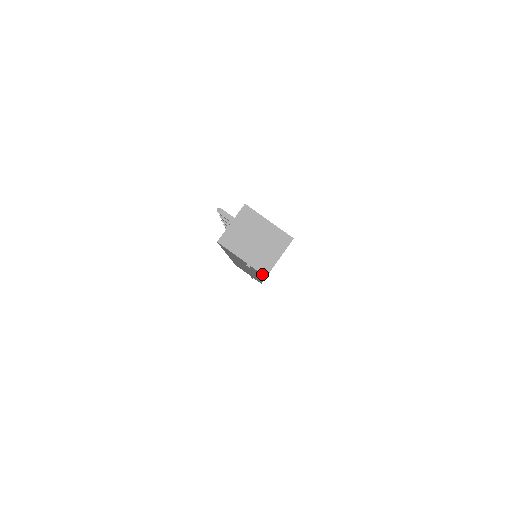
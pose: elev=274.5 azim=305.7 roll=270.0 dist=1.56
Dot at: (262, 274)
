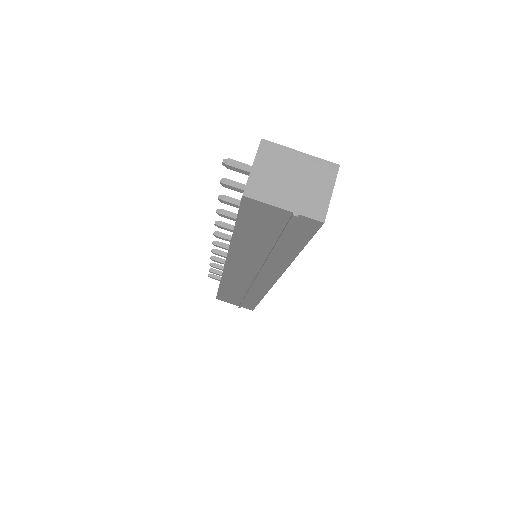
Dot at: (317, 220)
